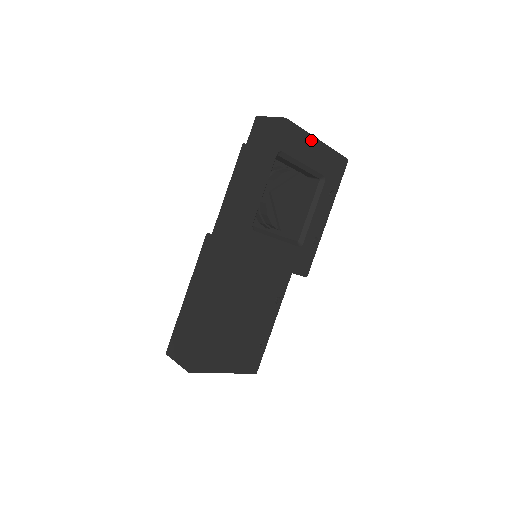
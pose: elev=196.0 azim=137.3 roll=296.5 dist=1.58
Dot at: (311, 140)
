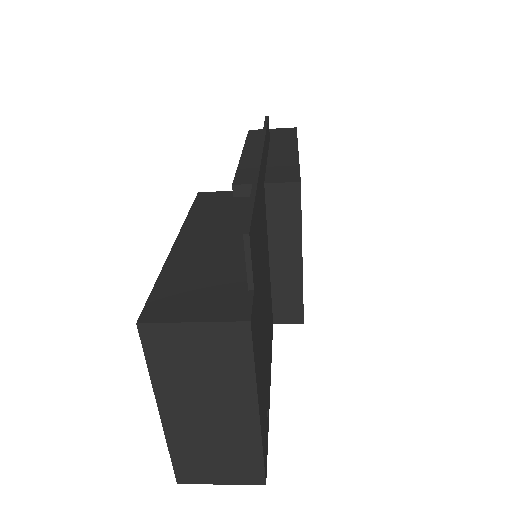
Dot at: occluded
